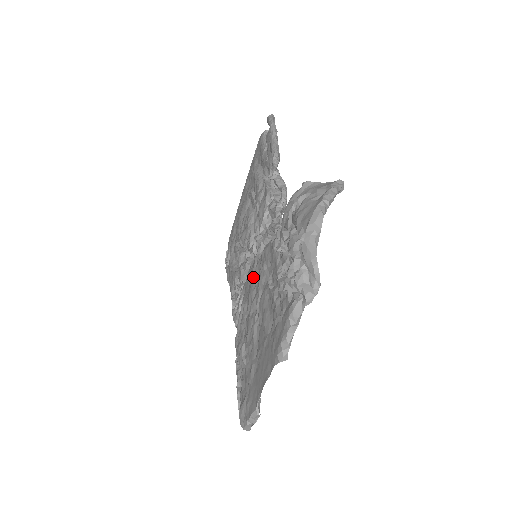
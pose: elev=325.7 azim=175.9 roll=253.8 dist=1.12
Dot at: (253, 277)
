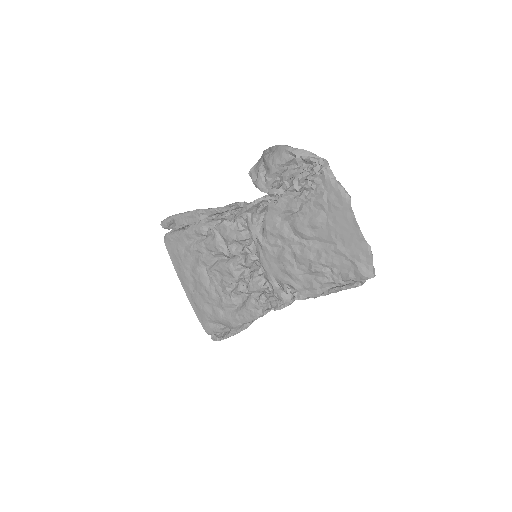
Dot at: (274, 251)
